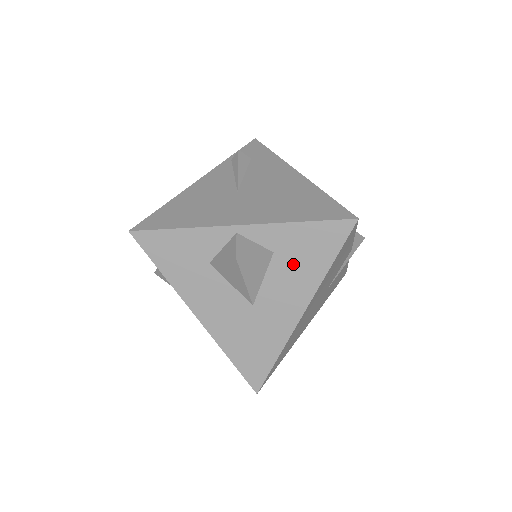
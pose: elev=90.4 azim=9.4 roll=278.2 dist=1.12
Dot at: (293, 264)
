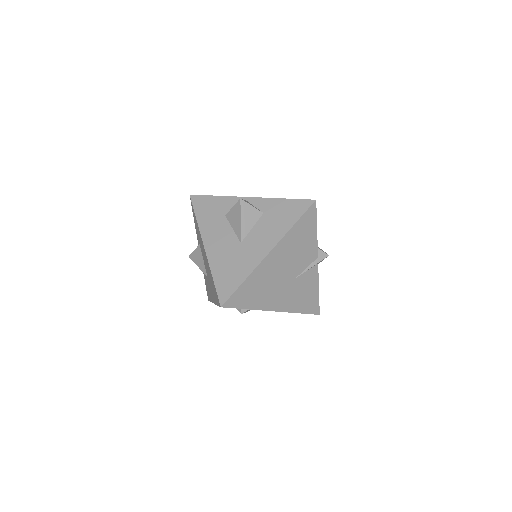
Dot at: (273, 221)
